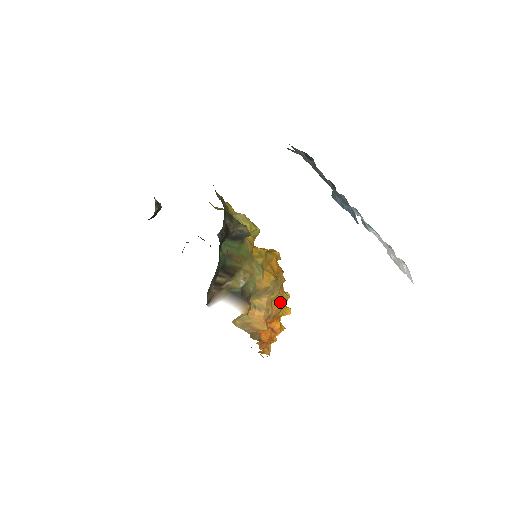
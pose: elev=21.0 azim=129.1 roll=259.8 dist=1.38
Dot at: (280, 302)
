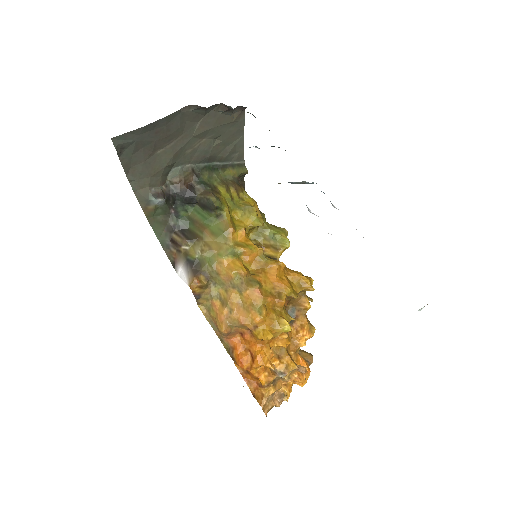
Dot at: (253, 312)
